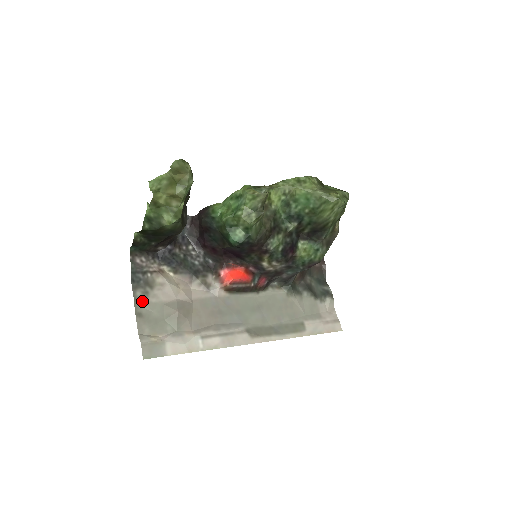
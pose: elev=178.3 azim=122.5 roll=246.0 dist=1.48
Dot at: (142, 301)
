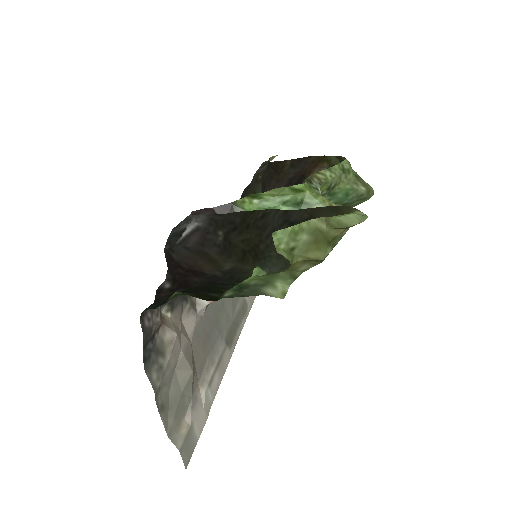
Dot at: (160, 385)
